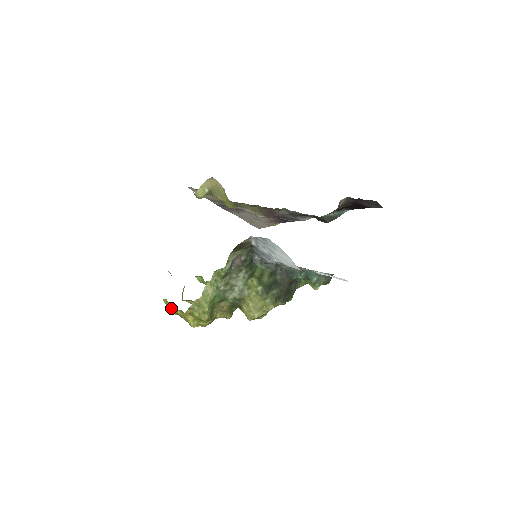
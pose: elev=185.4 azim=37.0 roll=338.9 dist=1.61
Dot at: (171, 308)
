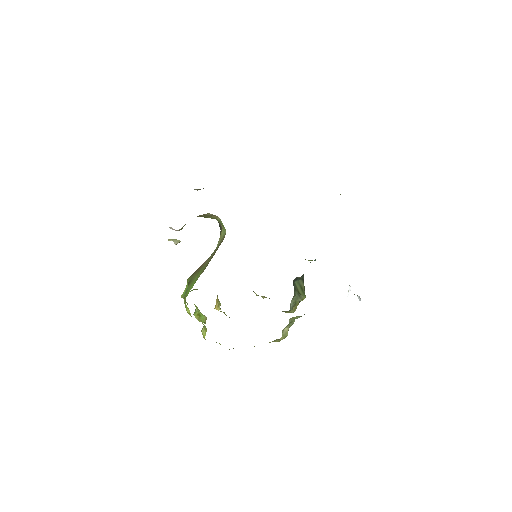
Dot at: occluded
